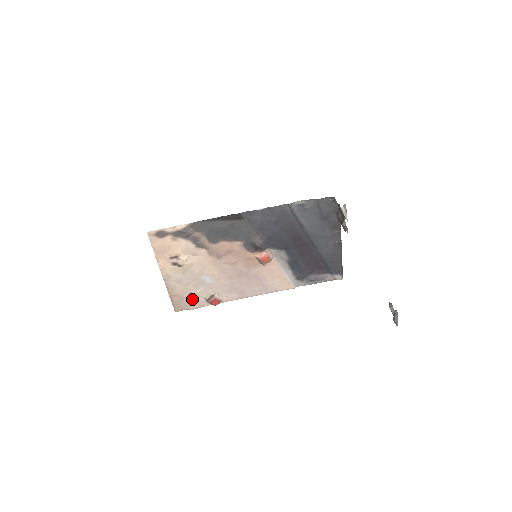
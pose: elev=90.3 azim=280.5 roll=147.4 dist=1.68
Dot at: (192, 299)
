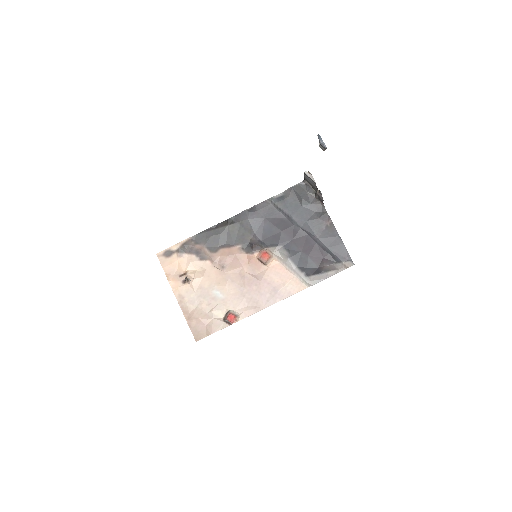
Dot at: (209, 321)
